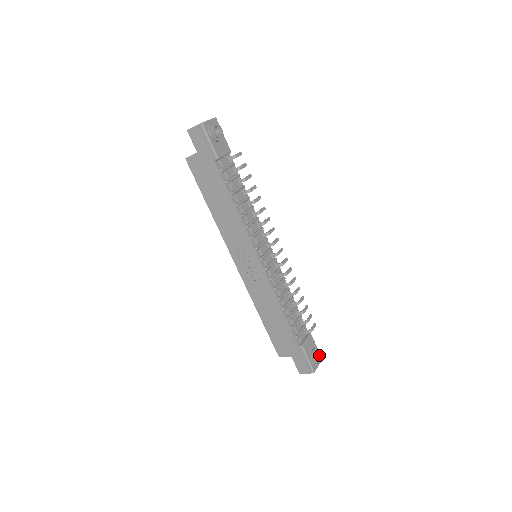
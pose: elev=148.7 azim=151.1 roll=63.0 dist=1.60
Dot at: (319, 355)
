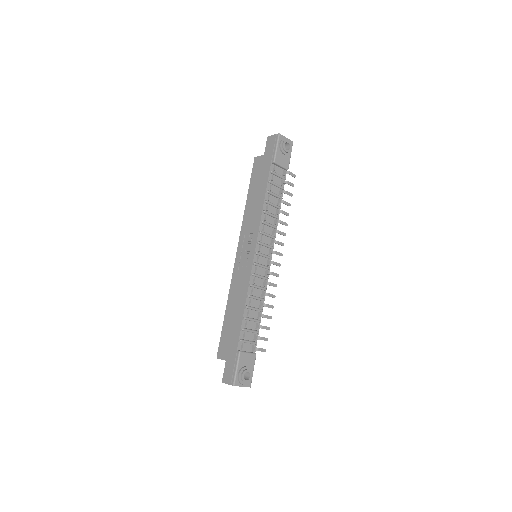
Dot at: (250, 377)
